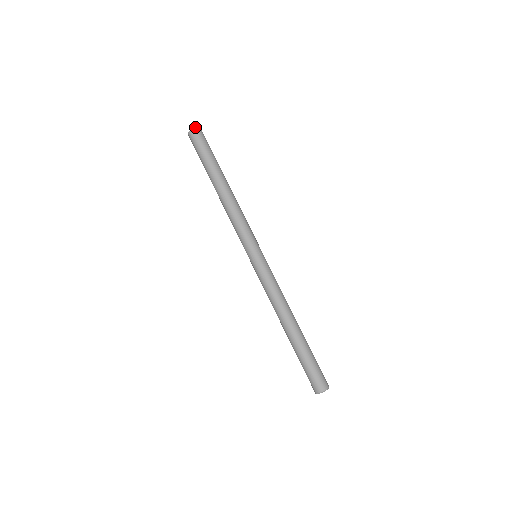
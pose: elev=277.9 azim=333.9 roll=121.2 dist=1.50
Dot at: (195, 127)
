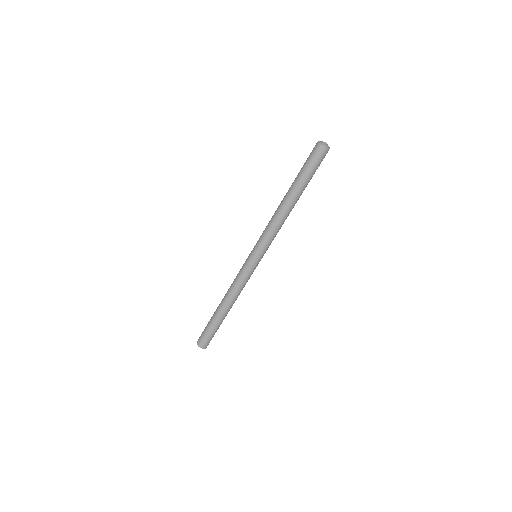
Dot at: (329, 148)
